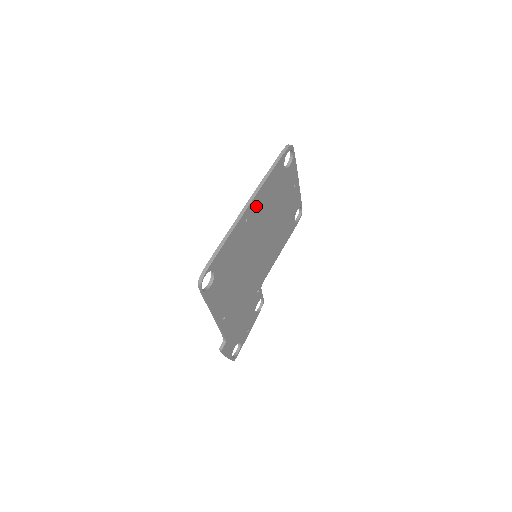
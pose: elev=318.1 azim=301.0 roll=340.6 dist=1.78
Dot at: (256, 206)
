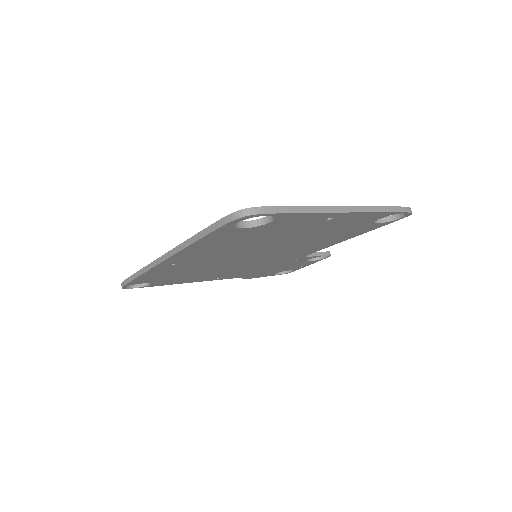
Dot at: (188, 256)
